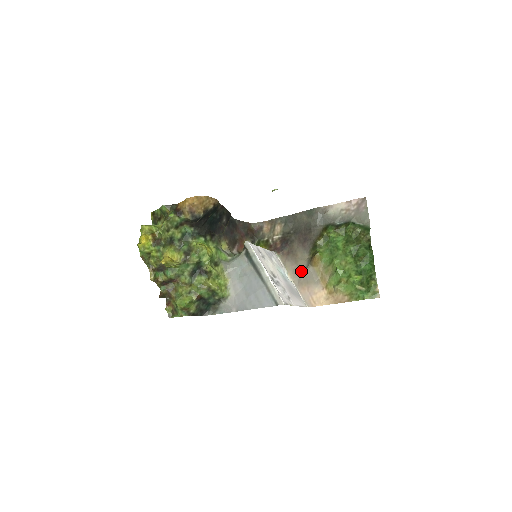
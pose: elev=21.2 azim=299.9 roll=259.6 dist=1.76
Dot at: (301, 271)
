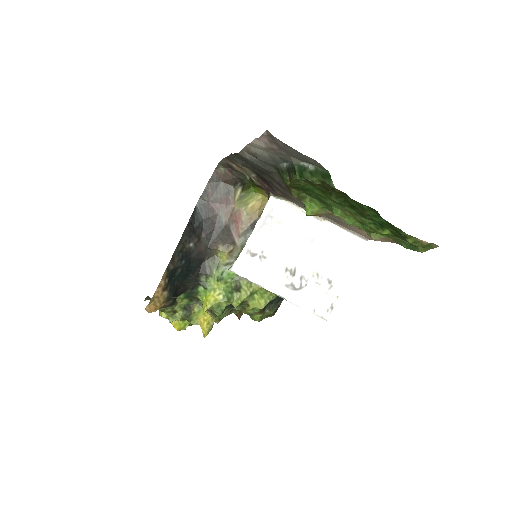
Dot at: occluded
